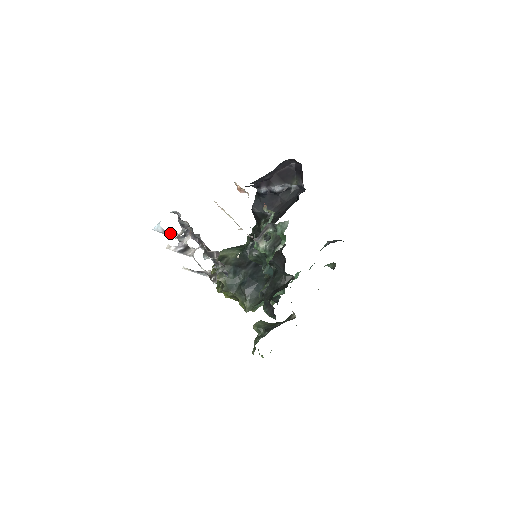
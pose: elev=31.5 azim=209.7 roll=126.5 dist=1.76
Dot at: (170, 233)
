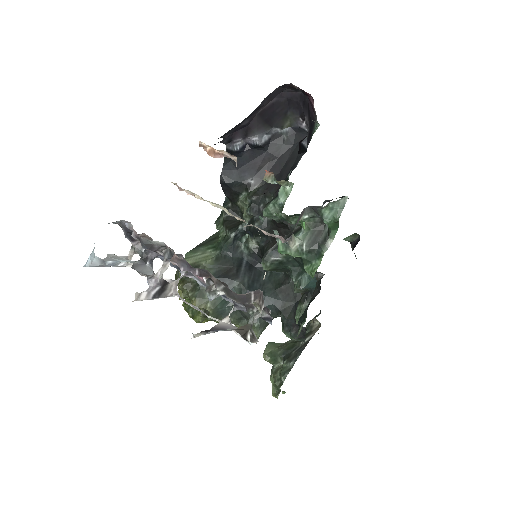
Dot at: (115, 262)
